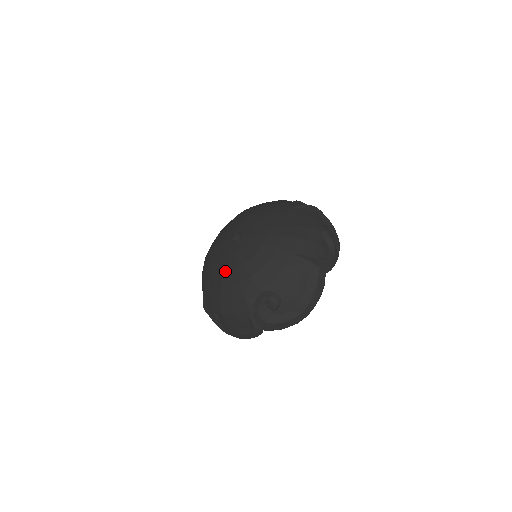
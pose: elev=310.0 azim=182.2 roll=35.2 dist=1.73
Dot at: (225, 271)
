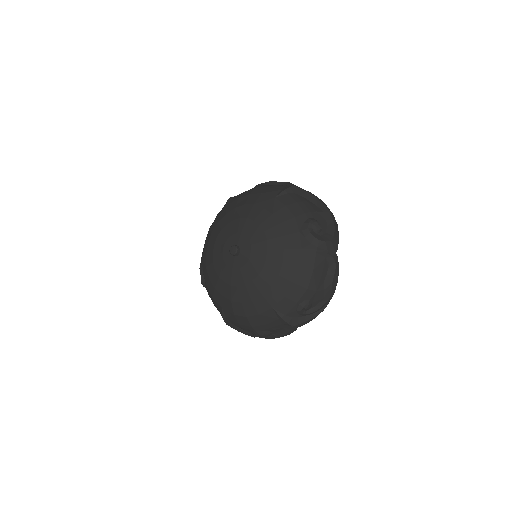
Dot at: (266, 266)
